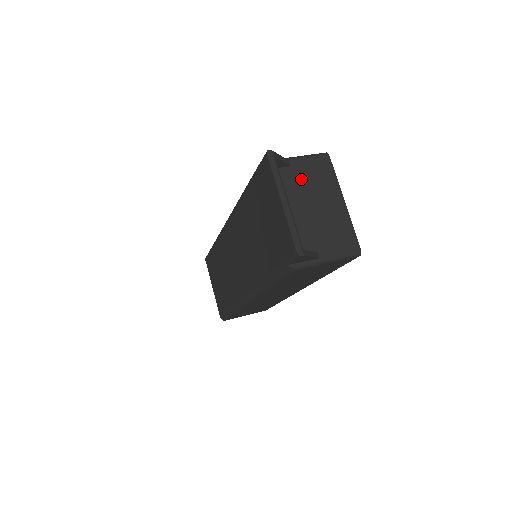
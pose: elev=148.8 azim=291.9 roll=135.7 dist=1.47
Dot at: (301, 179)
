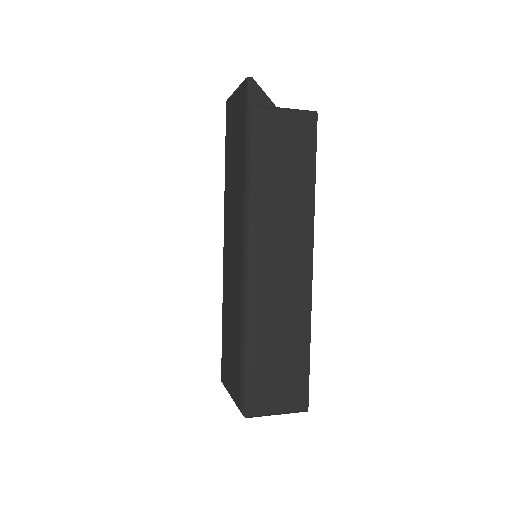
Dot at: occluded
